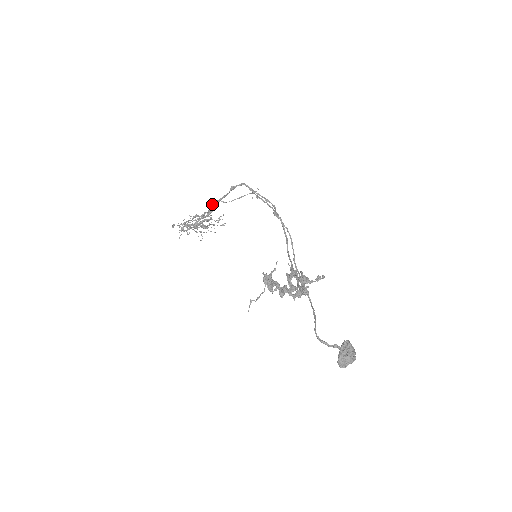
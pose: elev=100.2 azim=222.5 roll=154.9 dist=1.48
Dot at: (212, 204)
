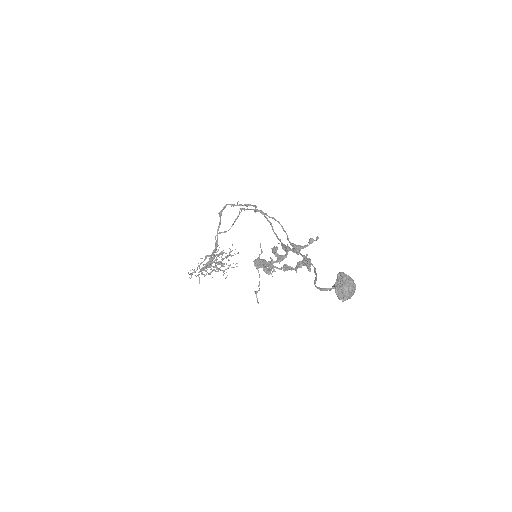
Dot at: (215, 239)
